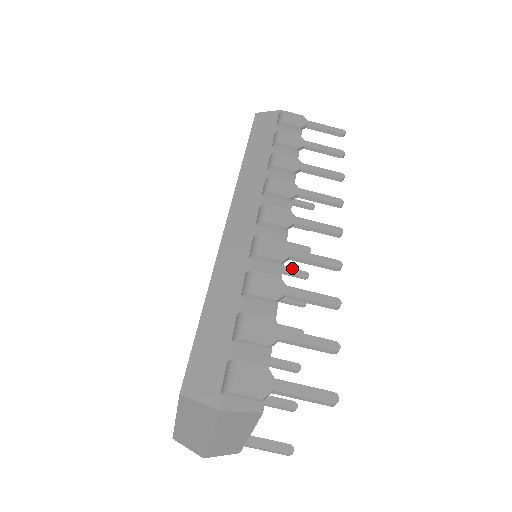
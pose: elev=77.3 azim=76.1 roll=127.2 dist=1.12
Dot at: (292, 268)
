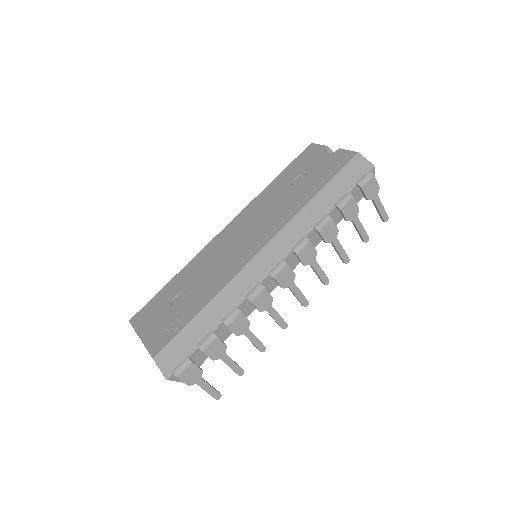
Dot at: occluded
